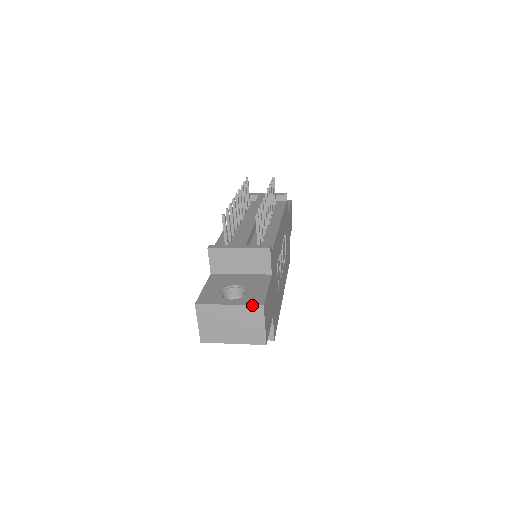
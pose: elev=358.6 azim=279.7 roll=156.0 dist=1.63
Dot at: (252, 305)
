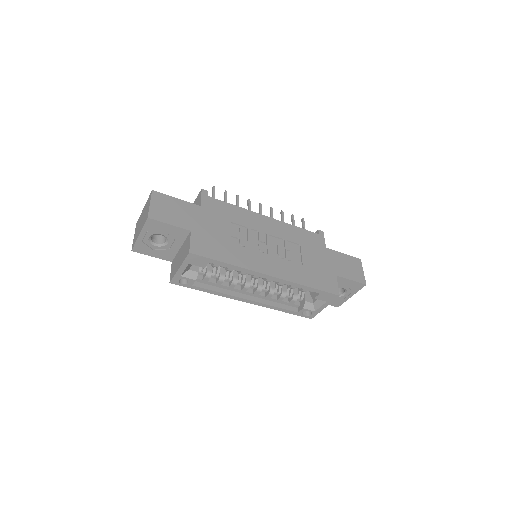
Dot at: (149, 196)
